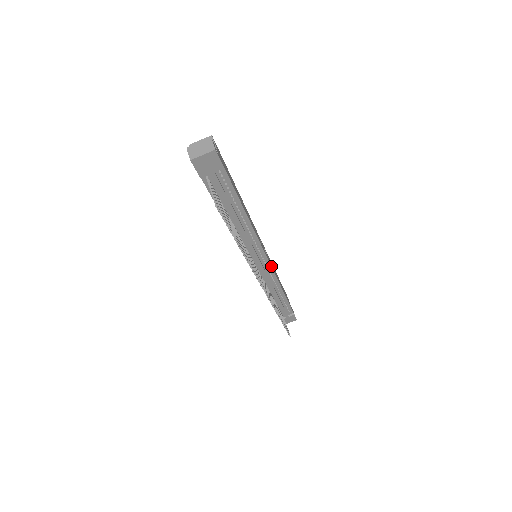
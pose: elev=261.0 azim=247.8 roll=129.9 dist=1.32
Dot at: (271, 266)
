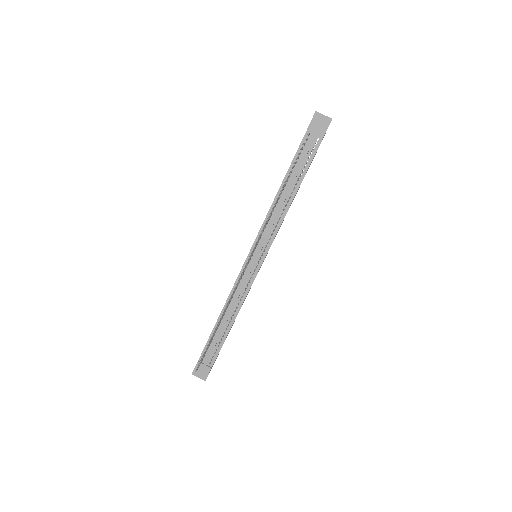
Dot at: occluded
